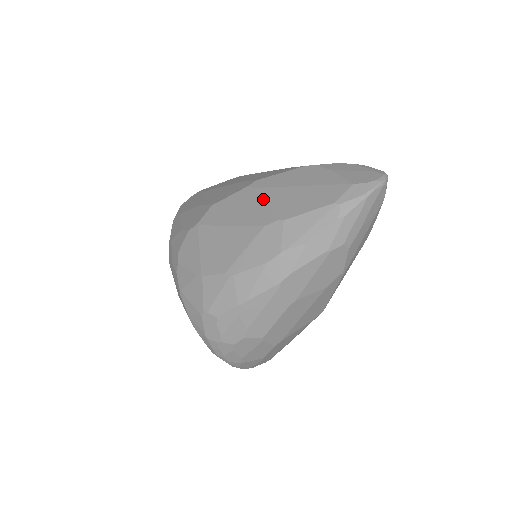
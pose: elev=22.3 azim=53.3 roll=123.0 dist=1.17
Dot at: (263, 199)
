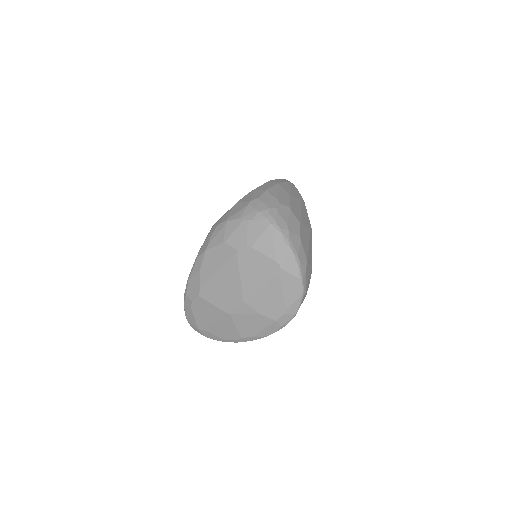
Dot at: occluded
